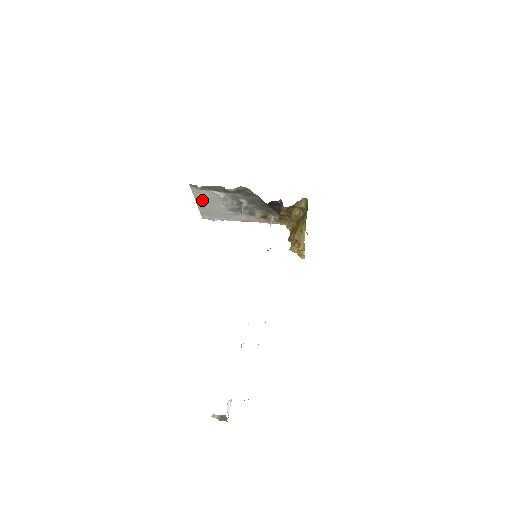
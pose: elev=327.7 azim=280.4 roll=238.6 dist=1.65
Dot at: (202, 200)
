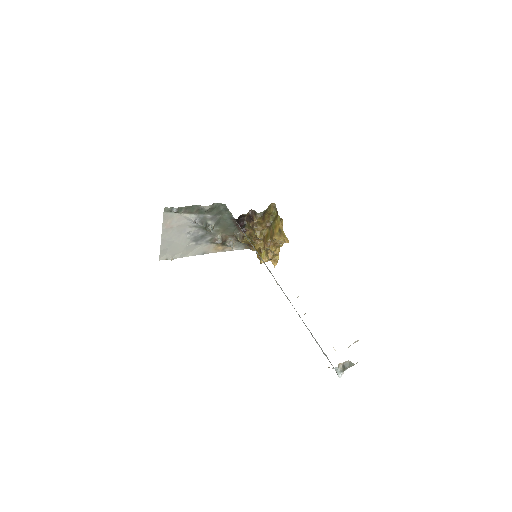
Dot at: (169, 231)
